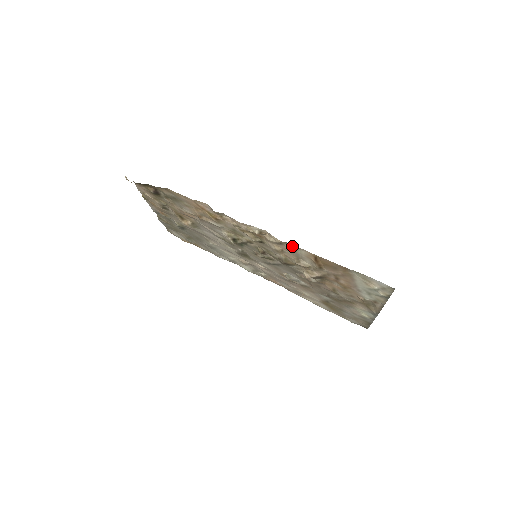
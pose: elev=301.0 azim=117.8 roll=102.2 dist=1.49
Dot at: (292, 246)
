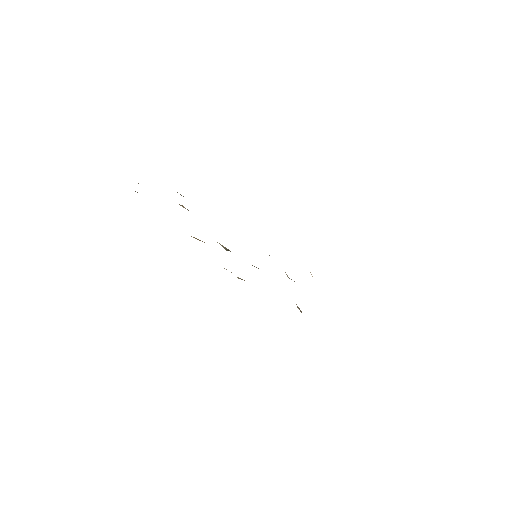
Dot at: occluded
